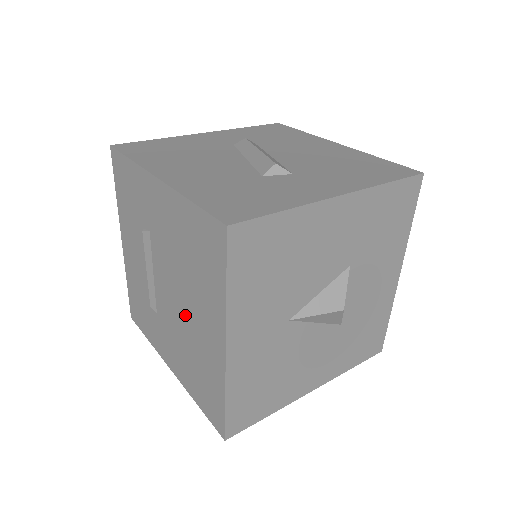
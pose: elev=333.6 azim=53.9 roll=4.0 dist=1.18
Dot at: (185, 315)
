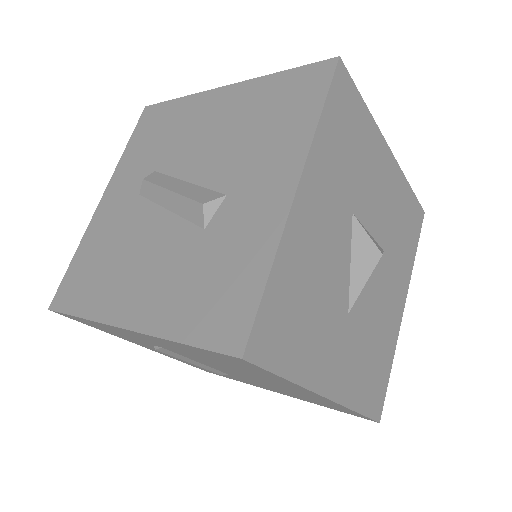
Dot at: occluded
